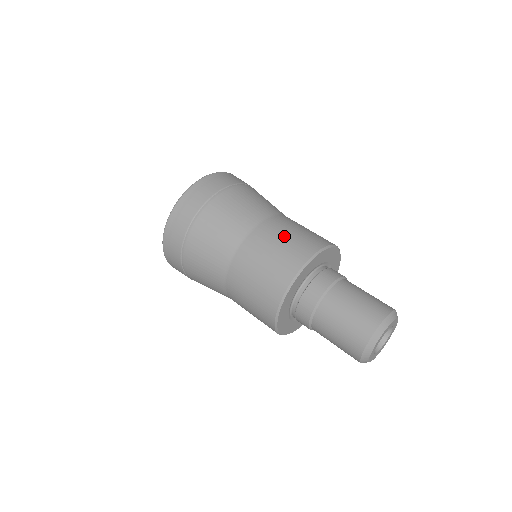
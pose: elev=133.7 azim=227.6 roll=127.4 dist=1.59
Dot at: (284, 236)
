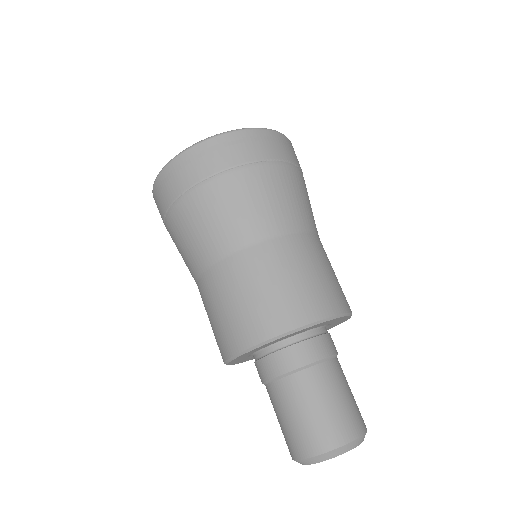
Dot at: (254, 288)
